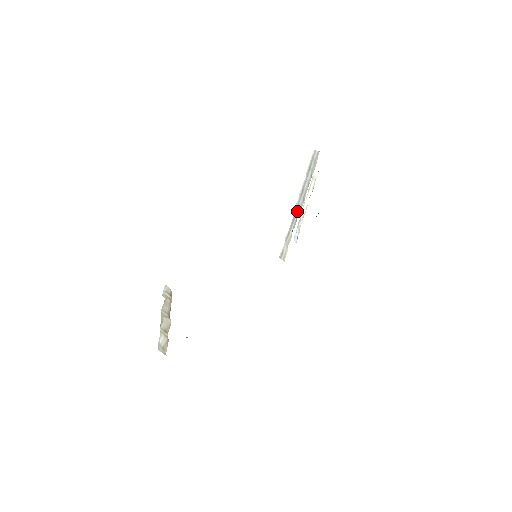
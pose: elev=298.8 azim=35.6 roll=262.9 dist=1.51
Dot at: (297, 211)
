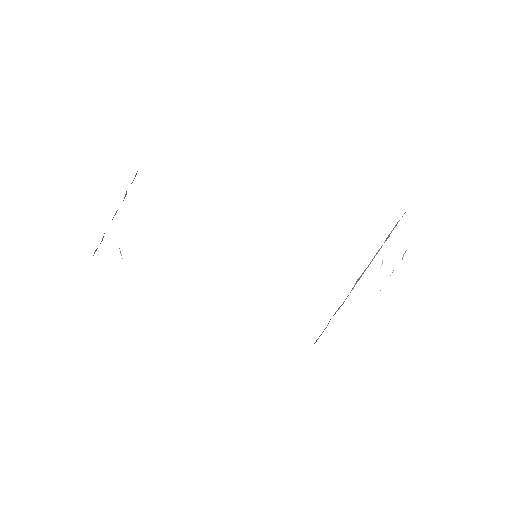
Dot at: (358, 280)
